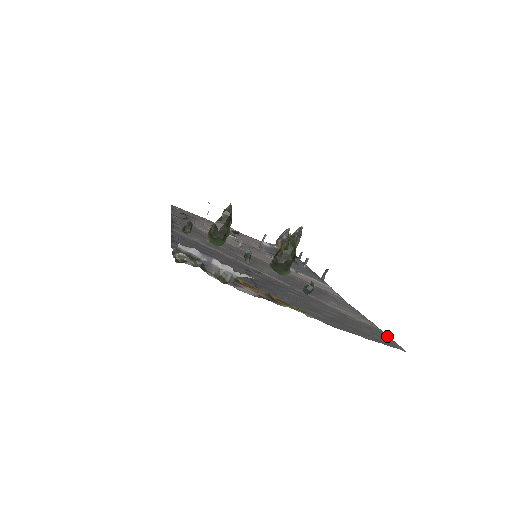
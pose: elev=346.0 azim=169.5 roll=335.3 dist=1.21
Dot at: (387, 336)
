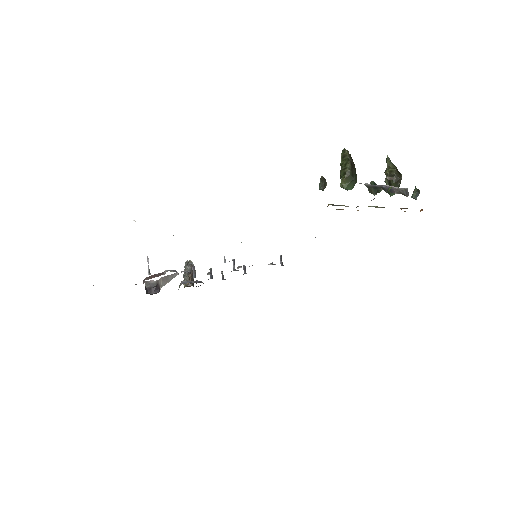
Dot at: occluded
